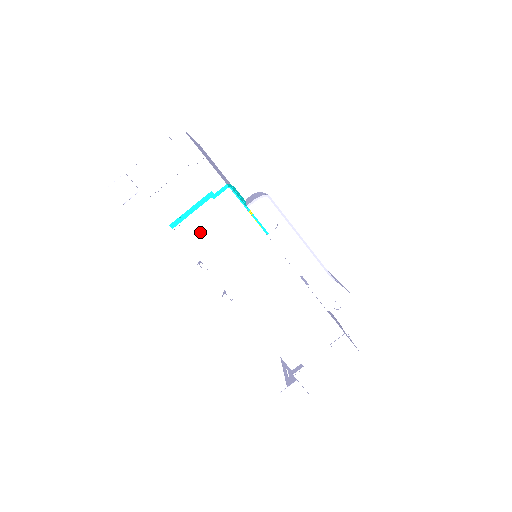
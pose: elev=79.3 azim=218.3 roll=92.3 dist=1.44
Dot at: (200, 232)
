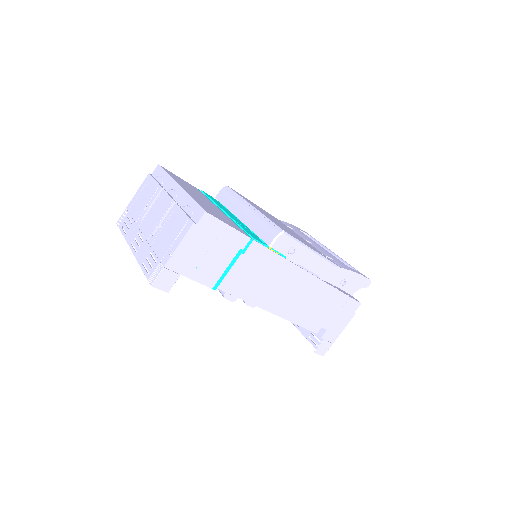
Dot at: (238, 282)
